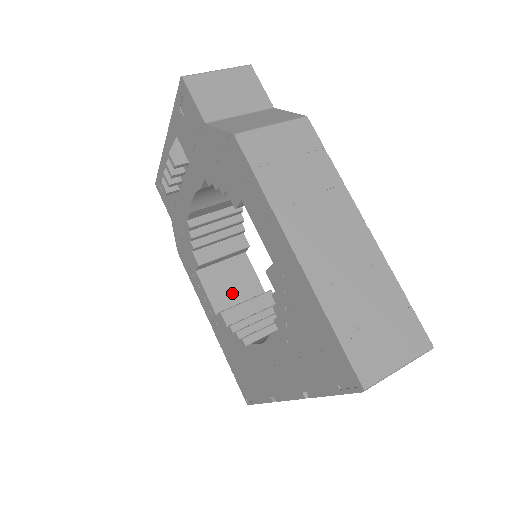
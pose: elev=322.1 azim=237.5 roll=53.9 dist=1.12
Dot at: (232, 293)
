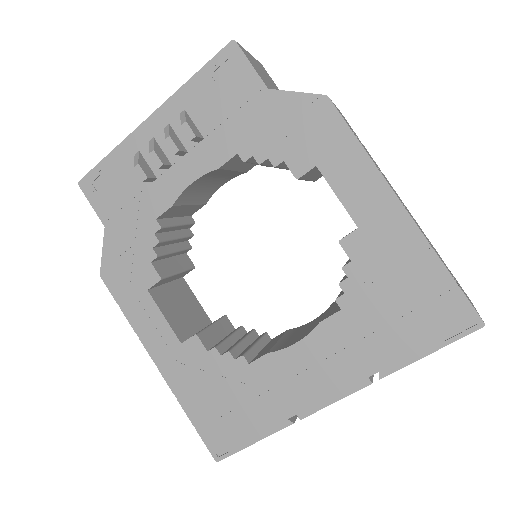
Dot at: (186, 319)
